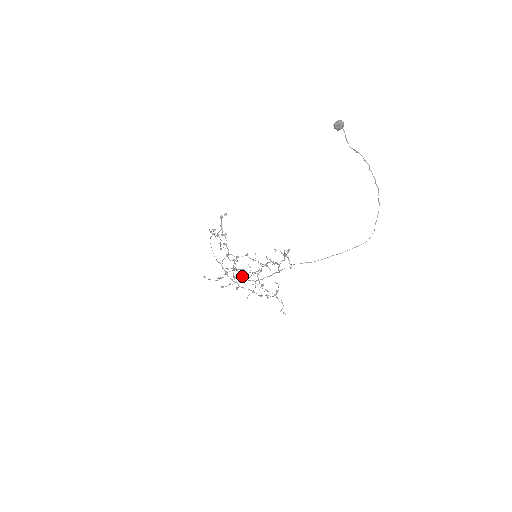
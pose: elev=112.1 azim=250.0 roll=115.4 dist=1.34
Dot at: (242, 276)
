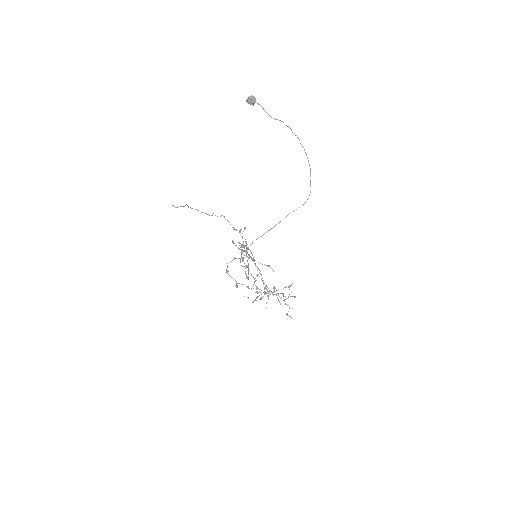
Dot at: (247, 278)
